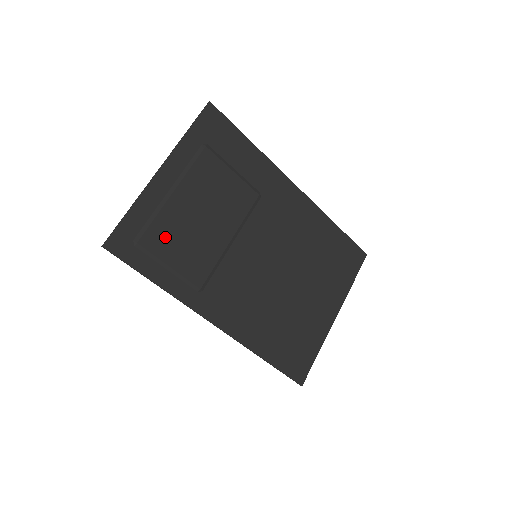
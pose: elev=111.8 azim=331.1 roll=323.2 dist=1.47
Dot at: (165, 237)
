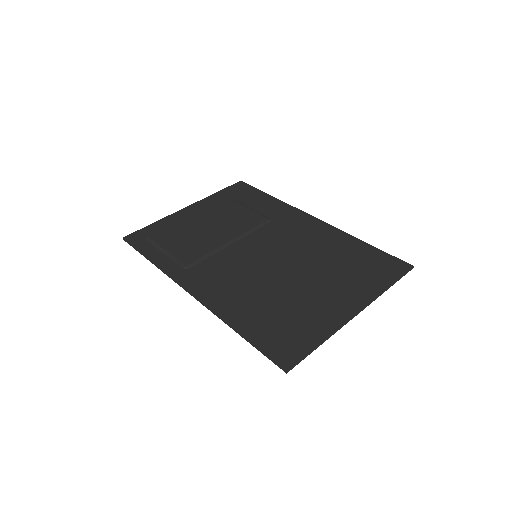
Dot at: (171, 236)
